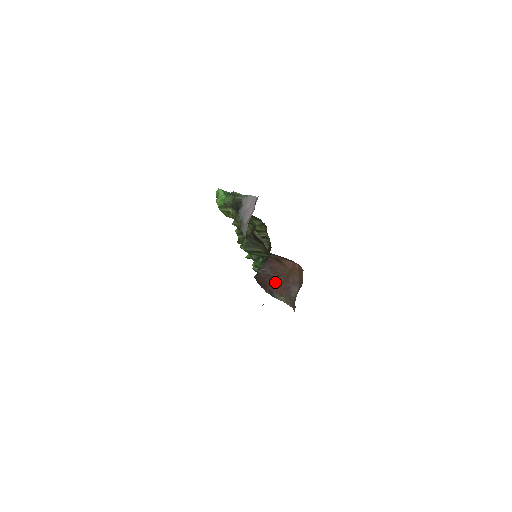
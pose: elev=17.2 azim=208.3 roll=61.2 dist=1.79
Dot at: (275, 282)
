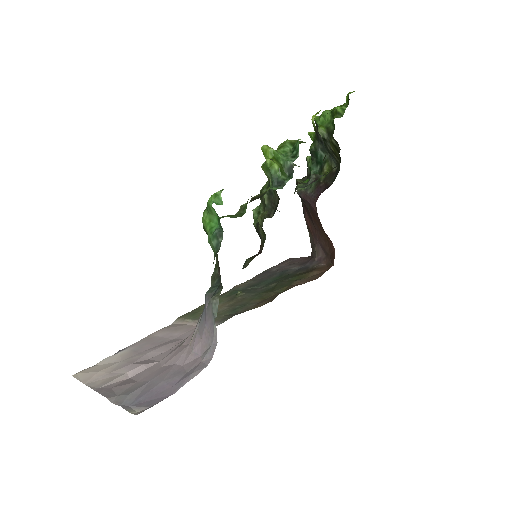
Dot at: (309, 216)
